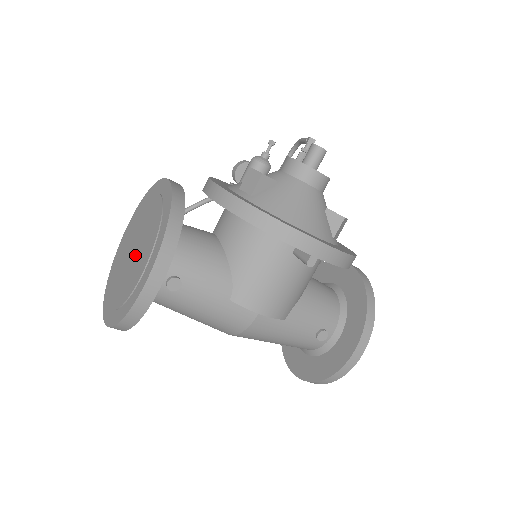
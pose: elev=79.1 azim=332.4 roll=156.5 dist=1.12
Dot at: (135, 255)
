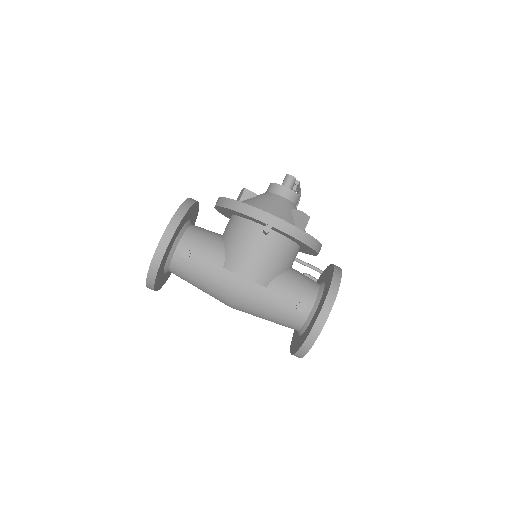
Dot at: occluded
